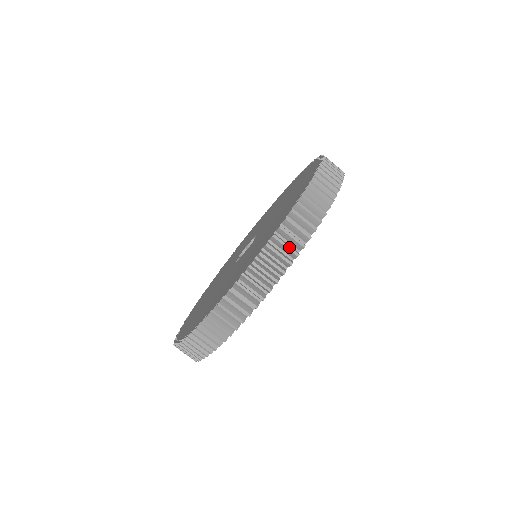
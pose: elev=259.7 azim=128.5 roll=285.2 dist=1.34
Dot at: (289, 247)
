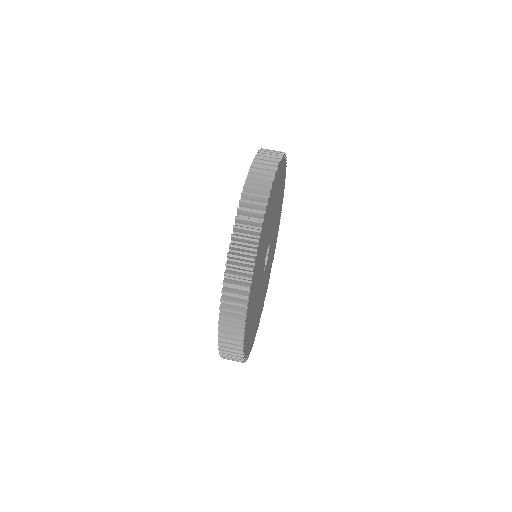
Dot at: (246, 248)
